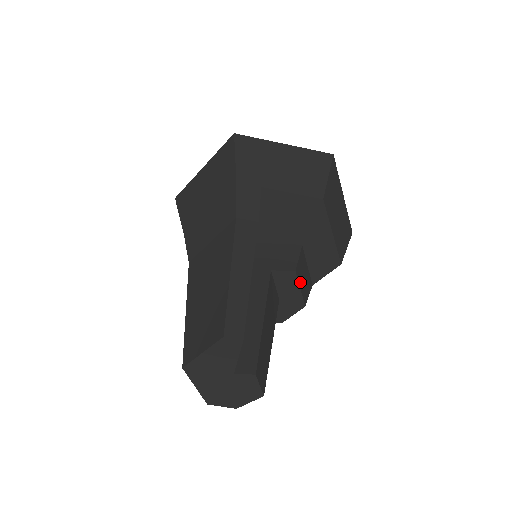
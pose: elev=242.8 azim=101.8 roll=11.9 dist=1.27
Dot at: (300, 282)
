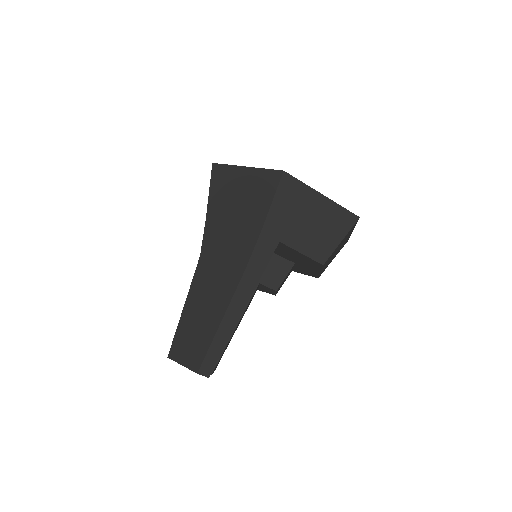
Dot at: (278, 289)
